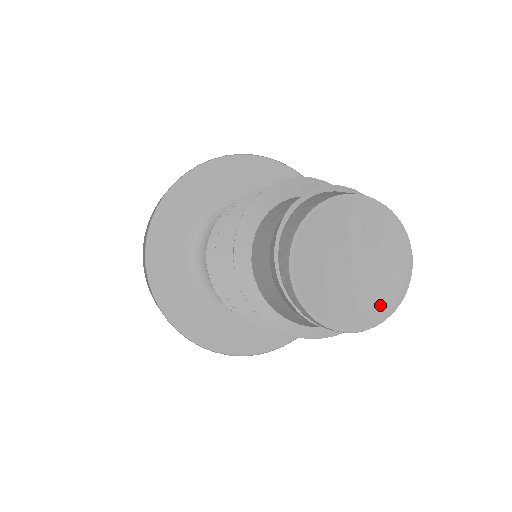
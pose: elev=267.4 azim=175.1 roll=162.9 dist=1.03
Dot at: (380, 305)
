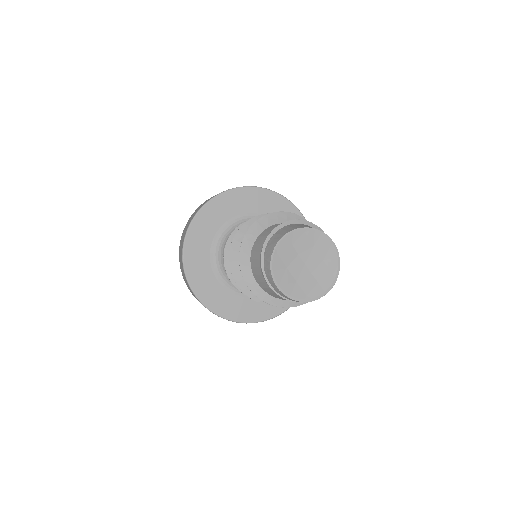
Dot at: (330, 275)
